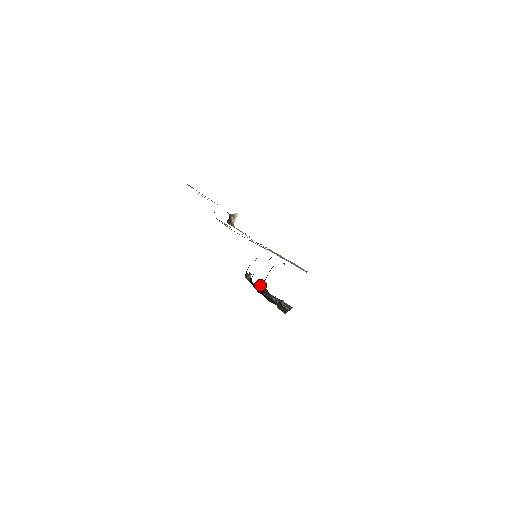
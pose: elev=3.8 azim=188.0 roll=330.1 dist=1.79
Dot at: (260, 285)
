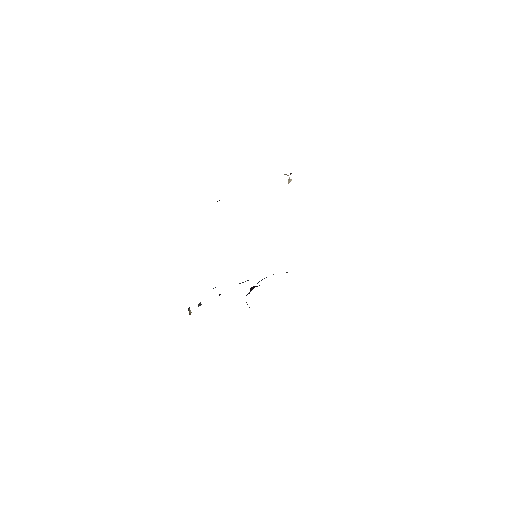
Dot at: (251, 289)
